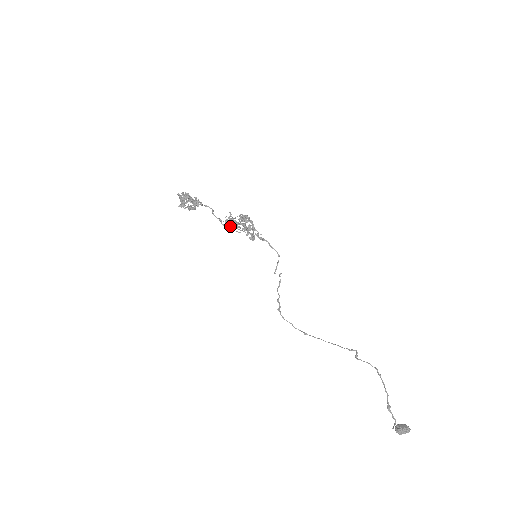
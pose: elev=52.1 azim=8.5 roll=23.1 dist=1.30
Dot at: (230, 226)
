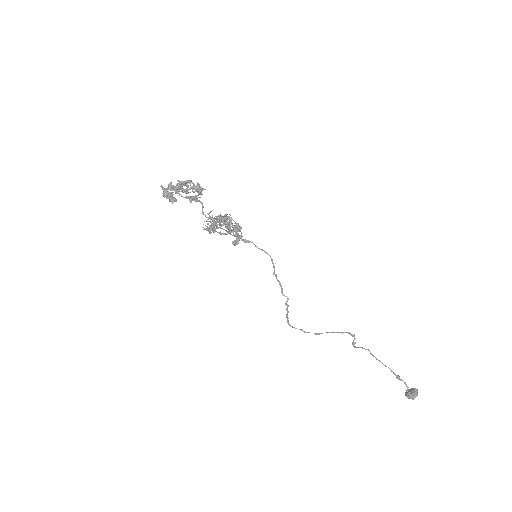
Dot at: (219, 227)
